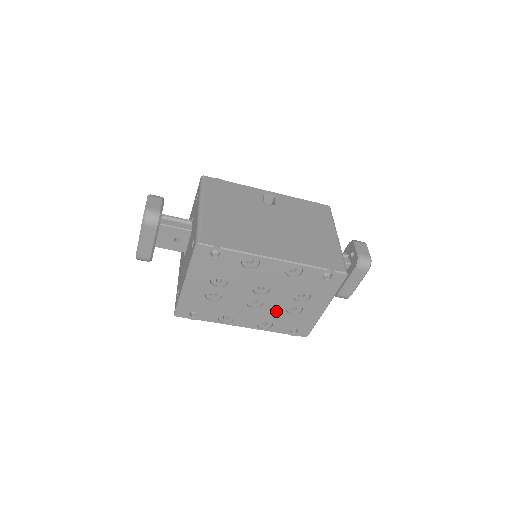
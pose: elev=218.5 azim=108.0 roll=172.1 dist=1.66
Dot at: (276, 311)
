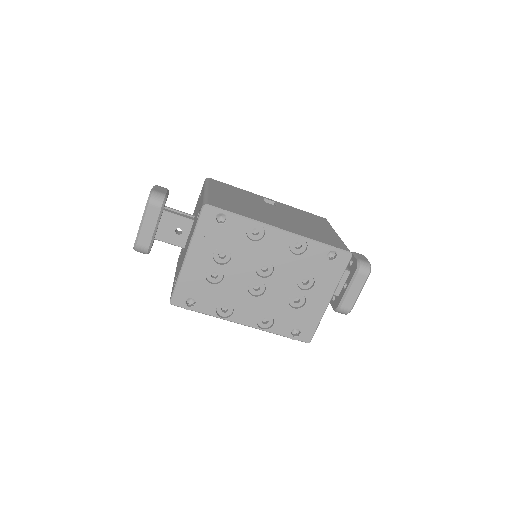
Dot at: (278, 302)
